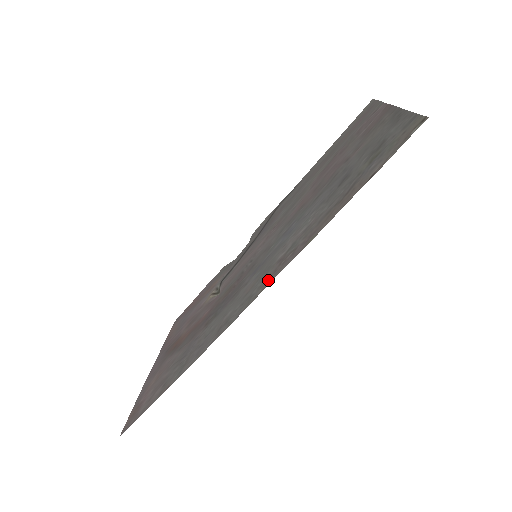
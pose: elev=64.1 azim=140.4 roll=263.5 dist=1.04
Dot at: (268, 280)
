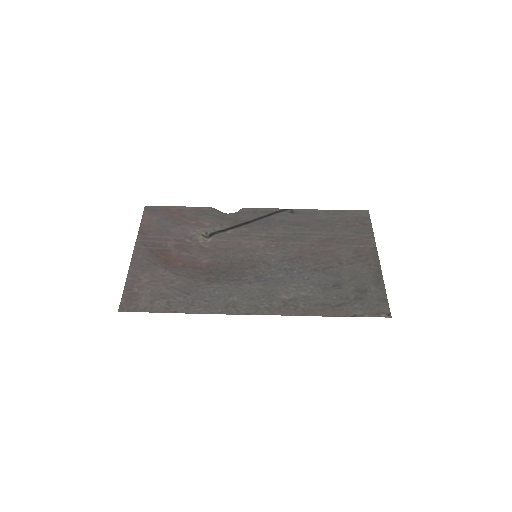
Dot at: (274, 311)
